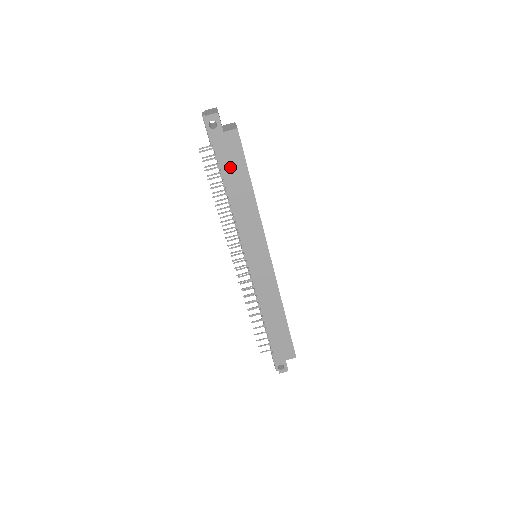
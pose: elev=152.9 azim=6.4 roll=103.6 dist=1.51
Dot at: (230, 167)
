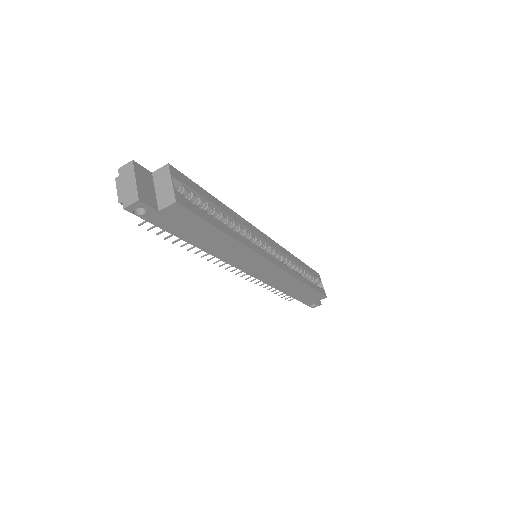
Dot at: (187, 231)
